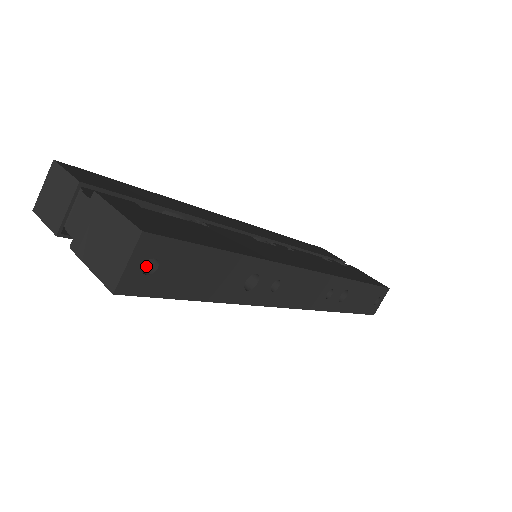
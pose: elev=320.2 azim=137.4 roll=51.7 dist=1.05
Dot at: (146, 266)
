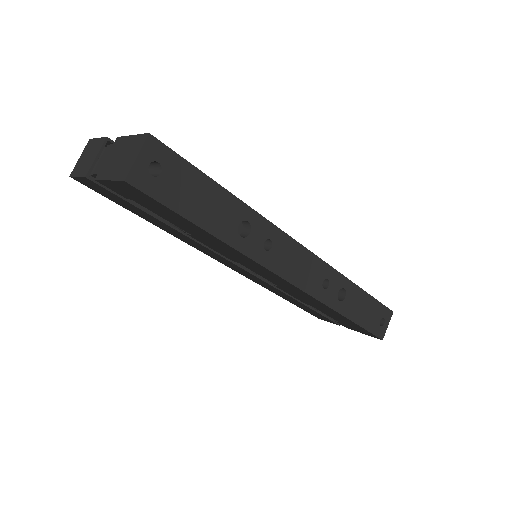
Dot at: occluded
